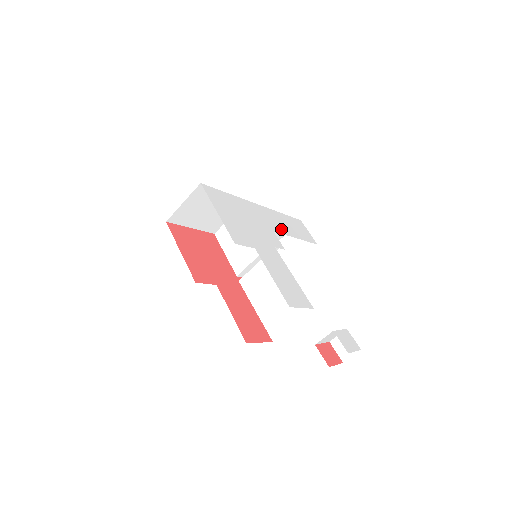
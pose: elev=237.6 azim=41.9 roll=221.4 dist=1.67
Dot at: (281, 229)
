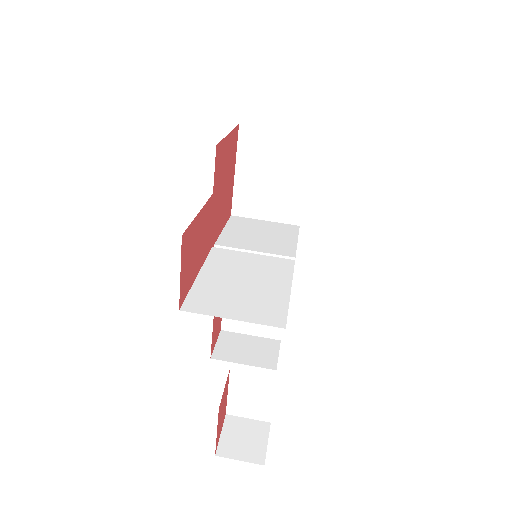
Dot at: occluded
